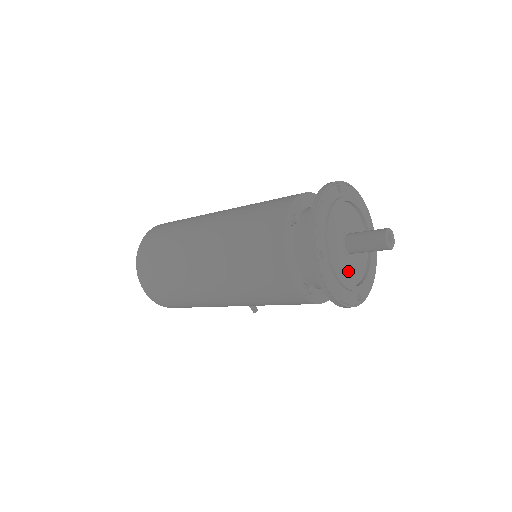
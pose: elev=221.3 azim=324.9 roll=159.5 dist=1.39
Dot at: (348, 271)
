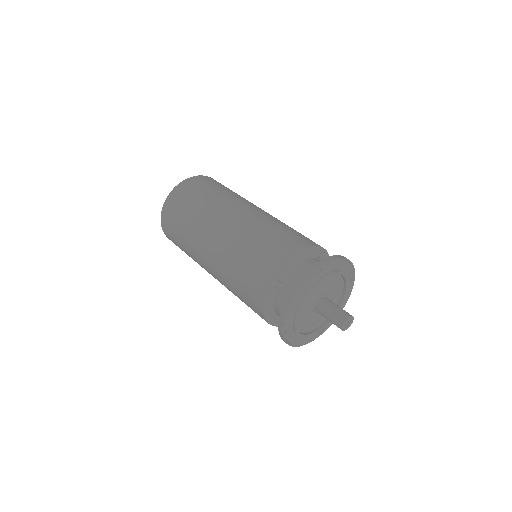
Dot at: (314, 321)
